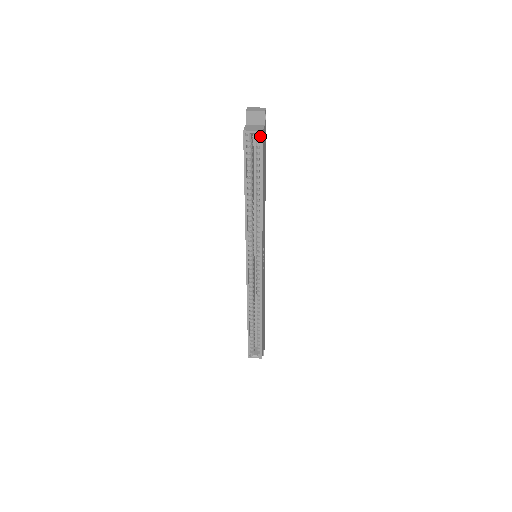
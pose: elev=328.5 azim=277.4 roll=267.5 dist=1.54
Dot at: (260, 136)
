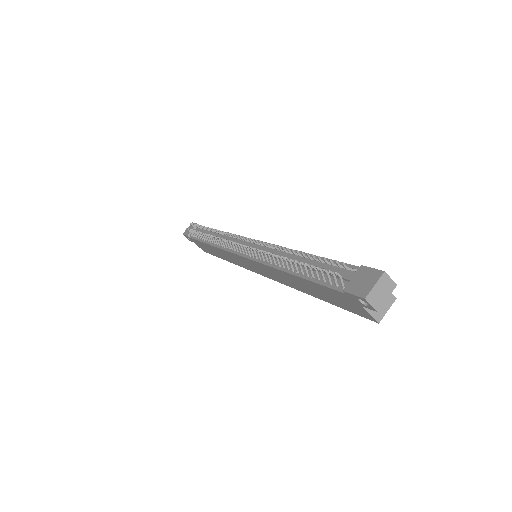
Dot at: (388, 300)
